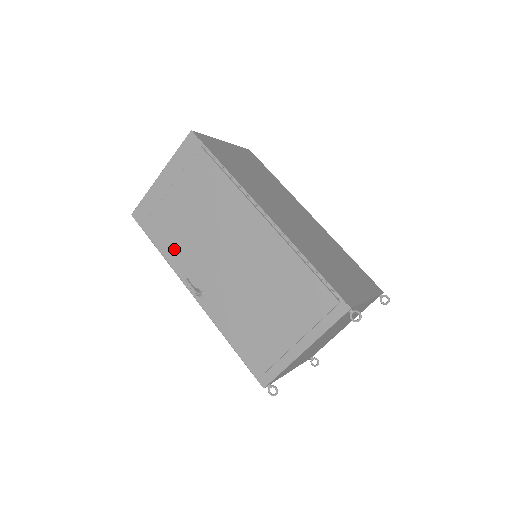
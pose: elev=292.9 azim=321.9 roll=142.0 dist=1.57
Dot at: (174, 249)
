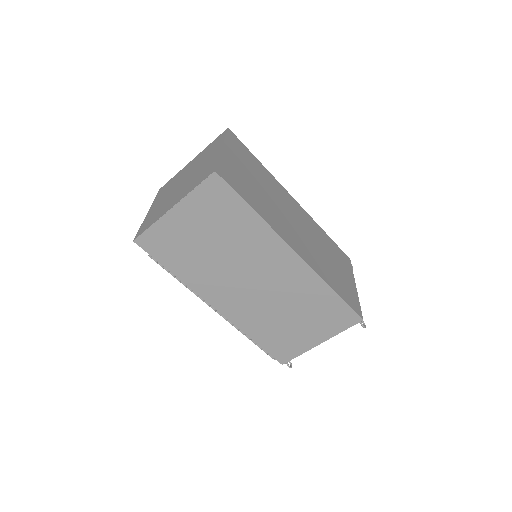
Dot at: occluded
